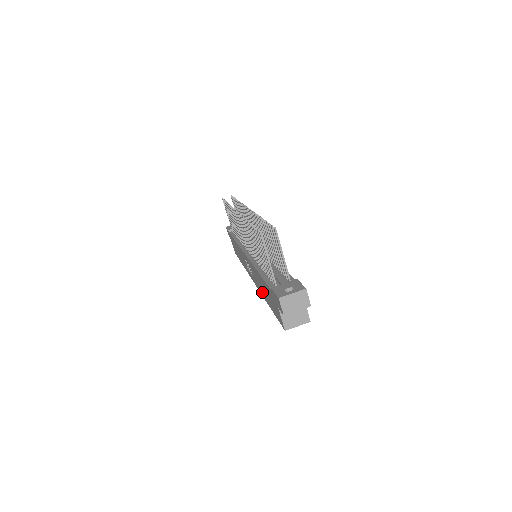
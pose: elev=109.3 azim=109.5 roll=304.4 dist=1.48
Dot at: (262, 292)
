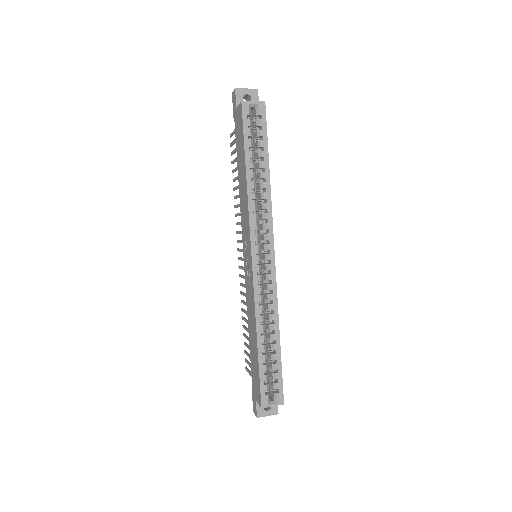
Dot at: (245, 193)
